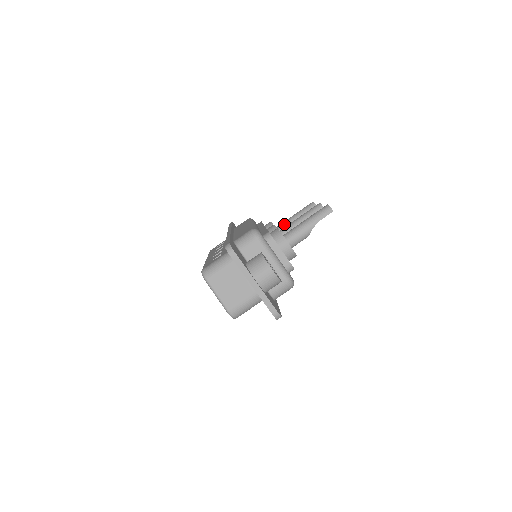
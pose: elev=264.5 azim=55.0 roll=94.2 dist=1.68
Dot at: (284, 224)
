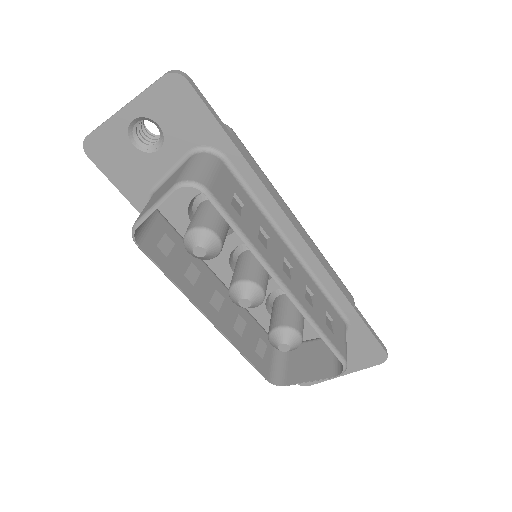
Dot at: occluded
